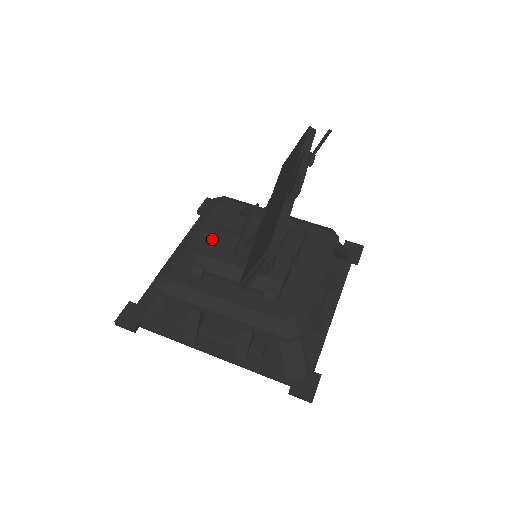
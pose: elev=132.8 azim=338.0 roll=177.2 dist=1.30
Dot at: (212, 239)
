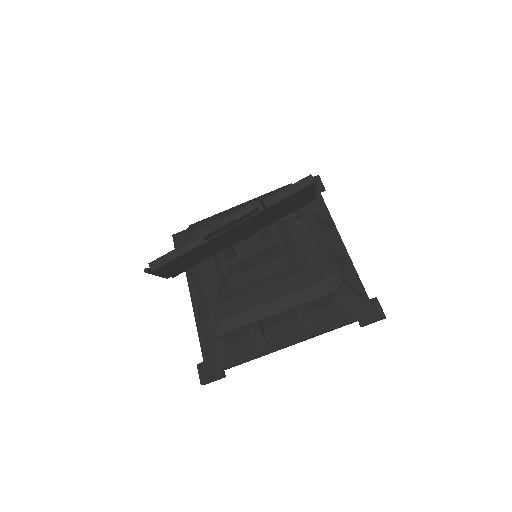
Dot at: occluded
